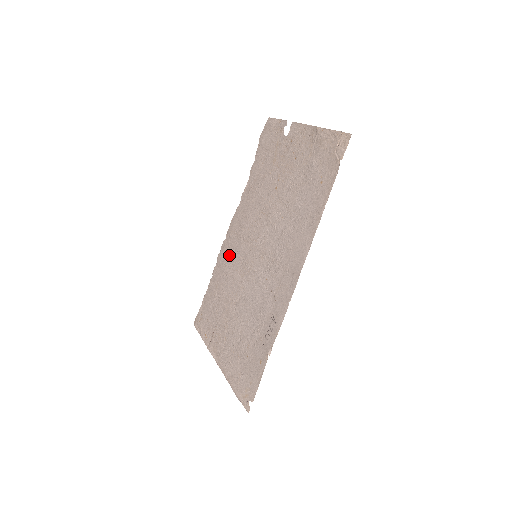
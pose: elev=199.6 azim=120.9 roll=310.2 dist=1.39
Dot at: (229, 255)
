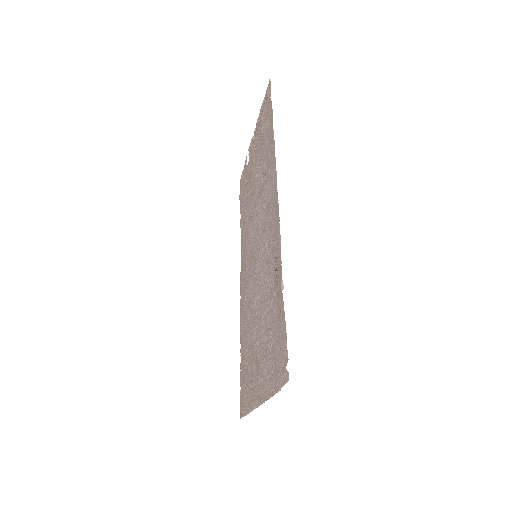
Dot at: (244, 301)
